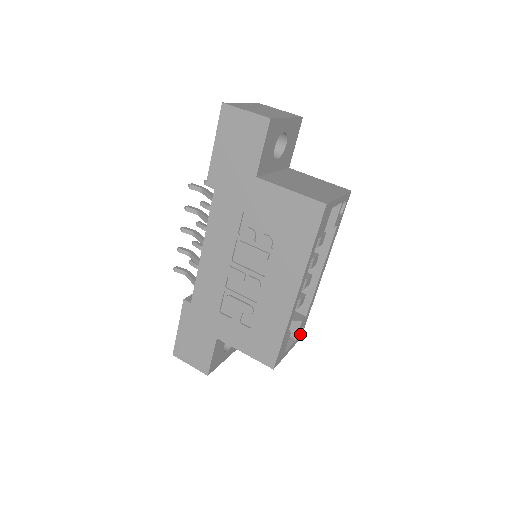
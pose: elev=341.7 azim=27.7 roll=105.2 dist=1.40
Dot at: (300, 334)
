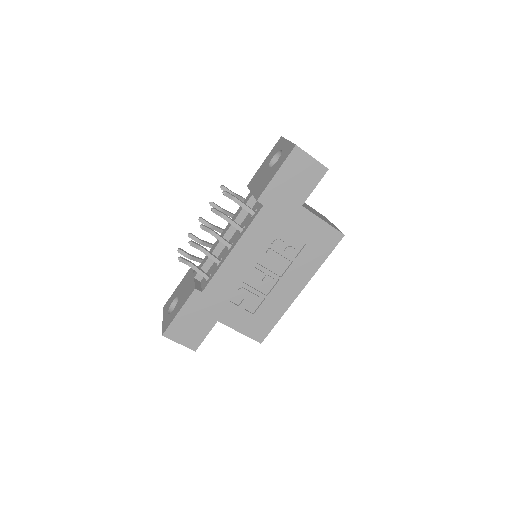
Dot at: occluded
